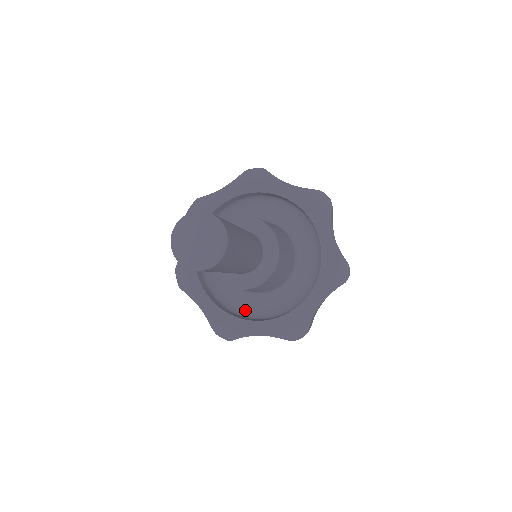
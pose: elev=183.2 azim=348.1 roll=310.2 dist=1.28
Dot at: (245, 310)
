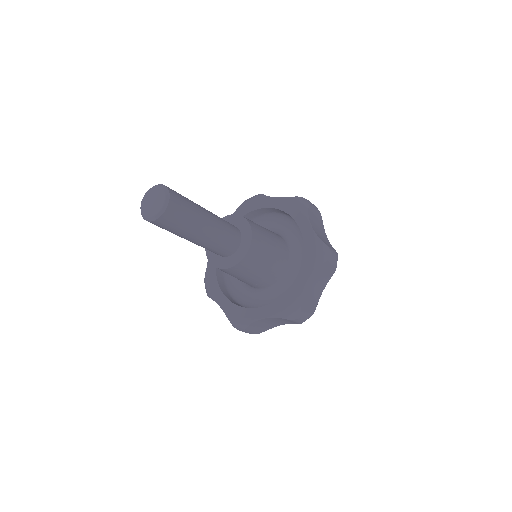
Dot at: occluded
